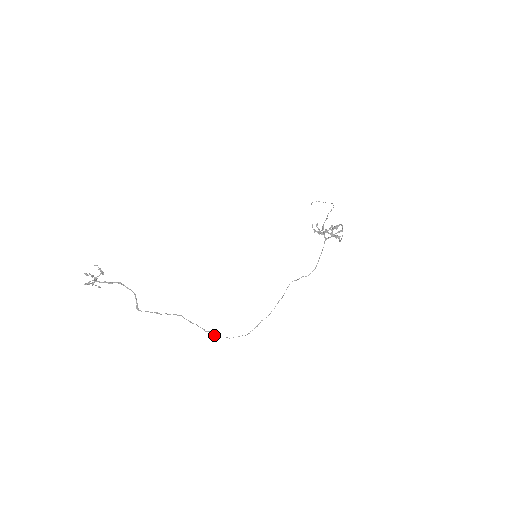
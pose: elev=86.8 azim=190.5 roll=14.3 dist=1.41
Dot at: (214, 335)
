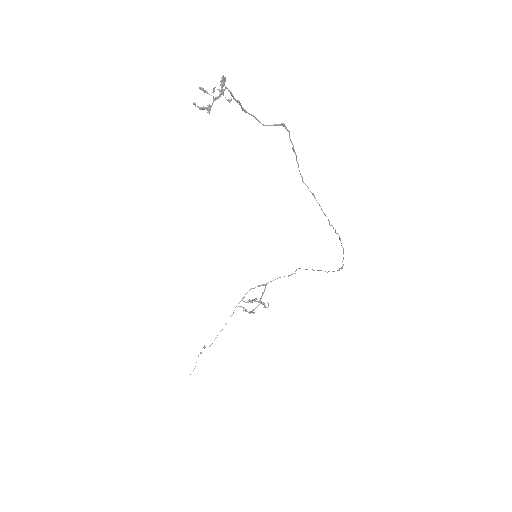
Dot at: (335, 232)
